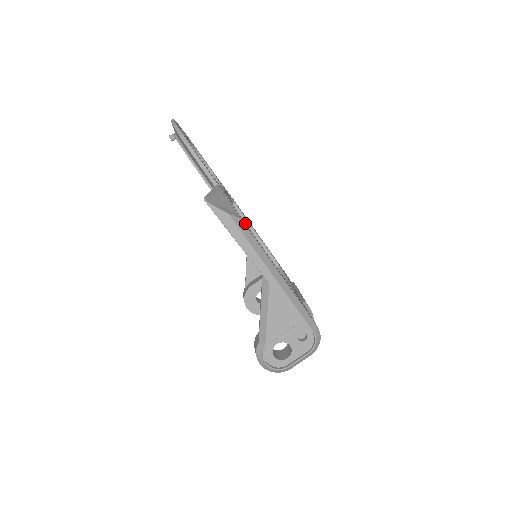
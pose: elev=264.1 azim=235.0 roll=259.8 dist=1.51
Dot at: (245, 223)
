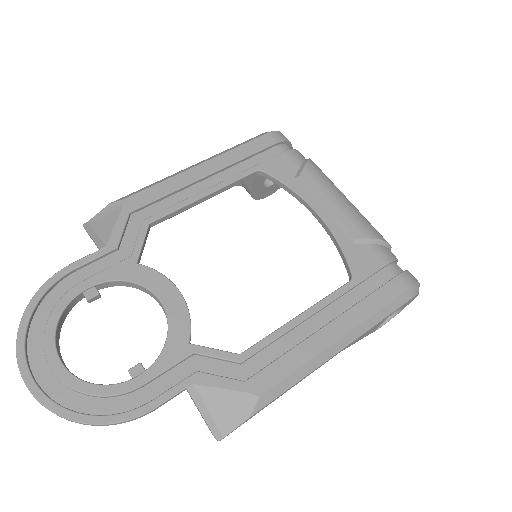
Dot at: (250, 351)
